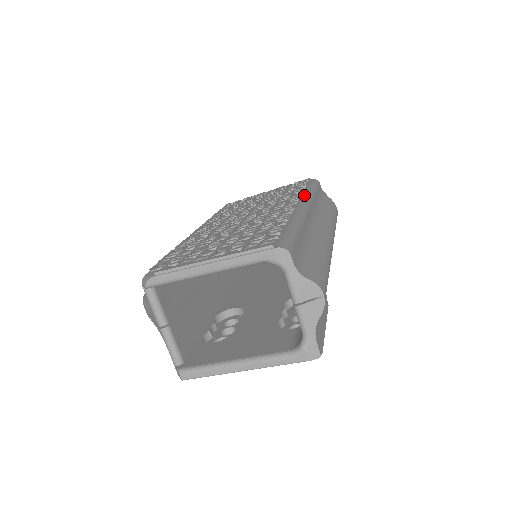
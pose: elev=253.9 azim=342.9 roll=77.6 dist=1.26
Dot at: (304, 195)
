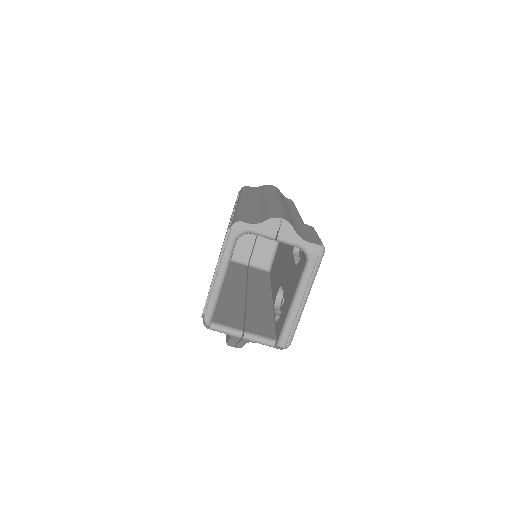
Dot at: (238, 199)
